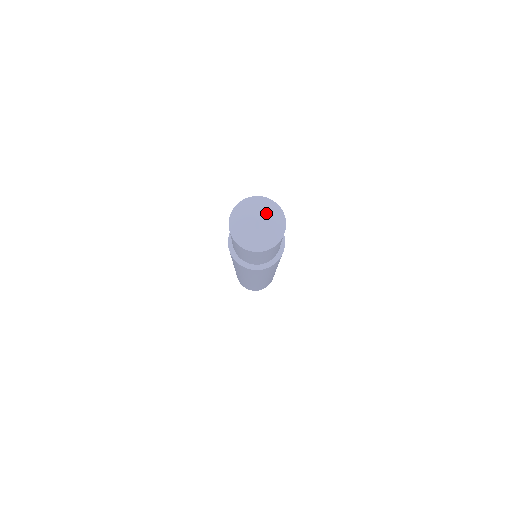
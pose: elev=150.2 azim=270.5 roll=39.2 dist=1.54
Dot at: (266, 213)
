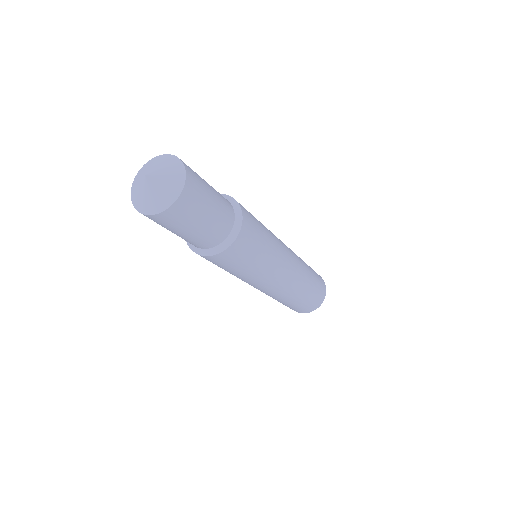
Dot at: (159, 168)
